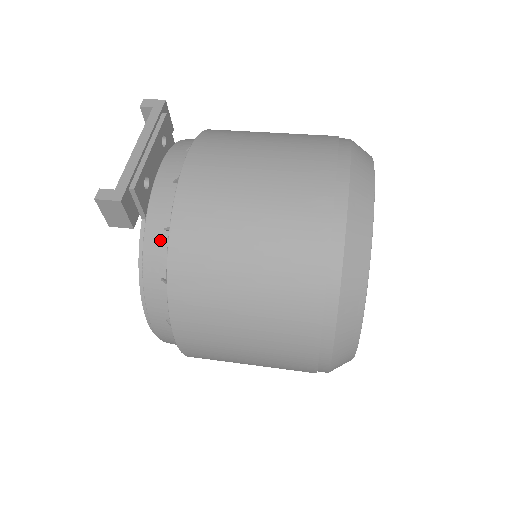
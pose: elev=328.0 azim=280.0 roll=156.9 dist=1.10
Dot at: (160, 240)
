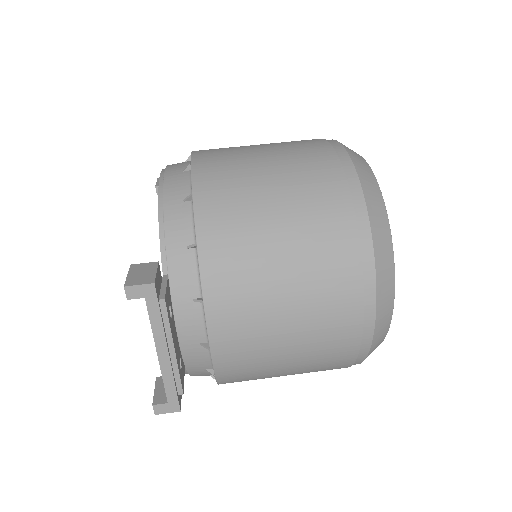
Dot at: (204, 373)
